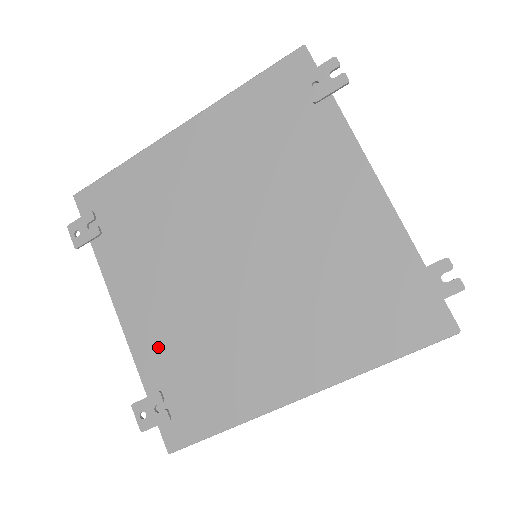
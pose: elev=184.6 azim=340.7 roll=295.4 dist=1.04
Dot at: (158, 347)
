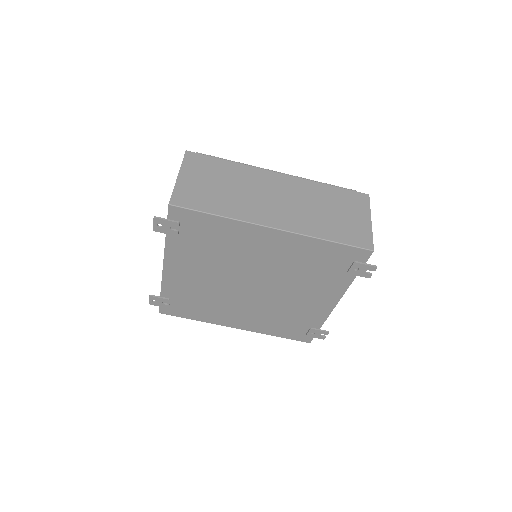
Dot at: (180, 288)
